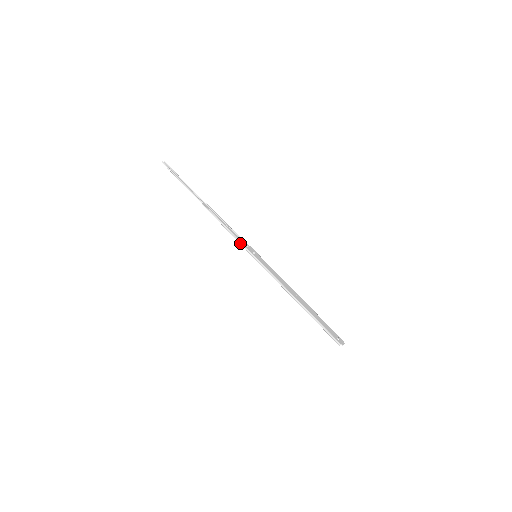
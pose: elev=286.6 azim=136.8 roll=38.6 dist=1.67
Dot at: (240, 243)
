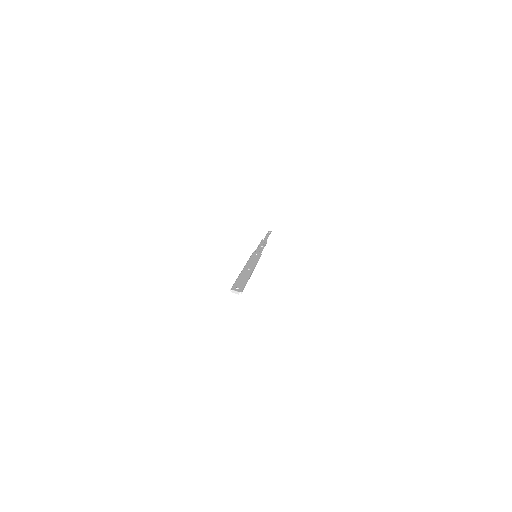
Dot at: occluded
